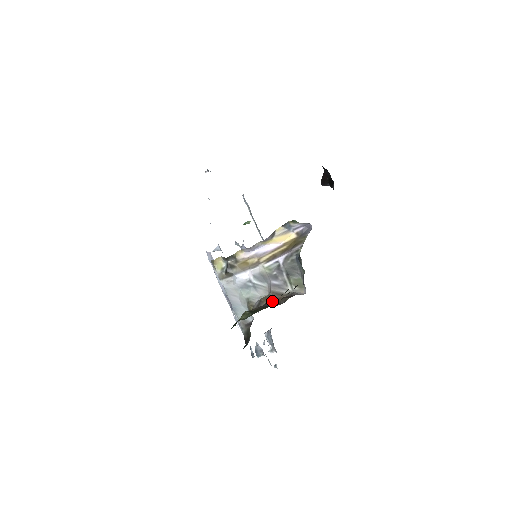
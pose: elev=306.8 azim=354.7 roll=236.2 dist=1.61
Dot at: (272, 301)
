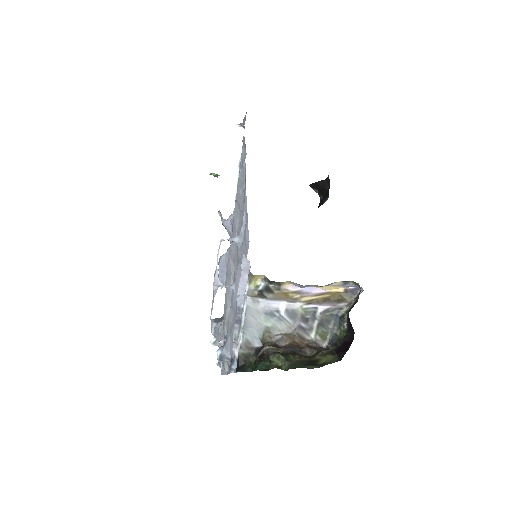
Dot at: (296, 345)
